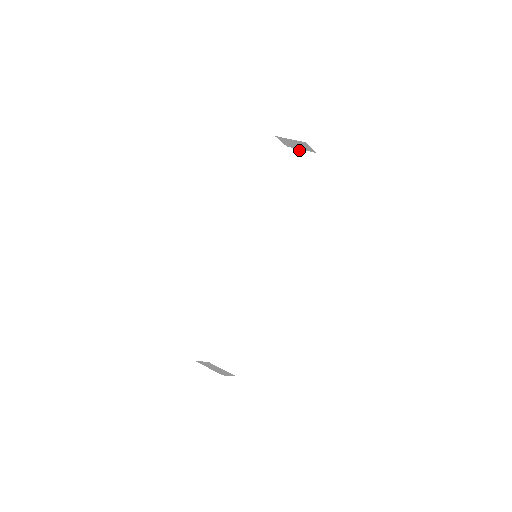
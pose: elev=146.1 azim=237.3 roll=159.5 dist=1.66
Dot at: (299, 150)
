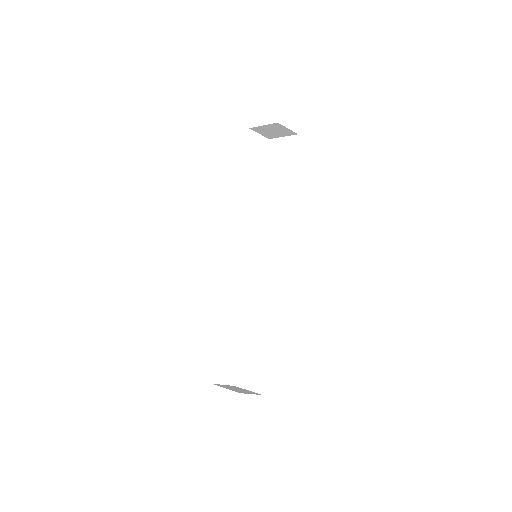
Dot at: (281, 138)
